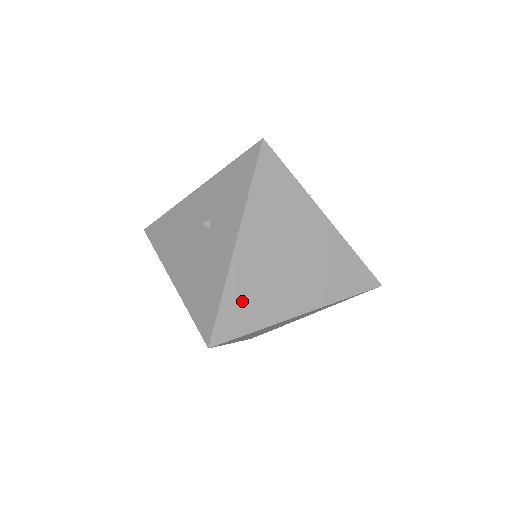
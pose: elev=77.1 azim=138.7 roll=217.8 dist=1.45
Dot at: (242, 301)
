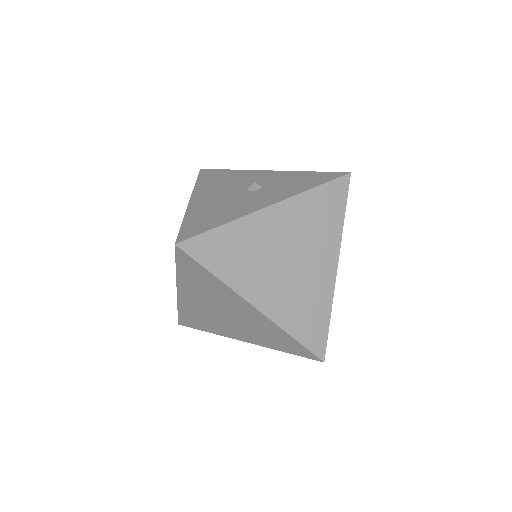
Dot at: (230, 245)
